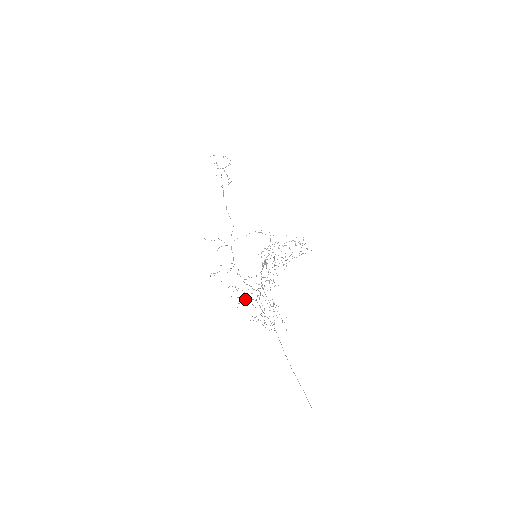
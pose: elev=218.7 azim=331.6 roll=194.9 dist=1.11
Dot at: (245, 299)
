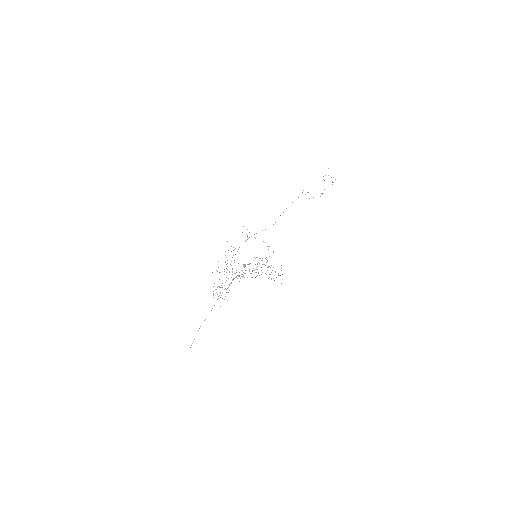
Dot at: (220, 272)
